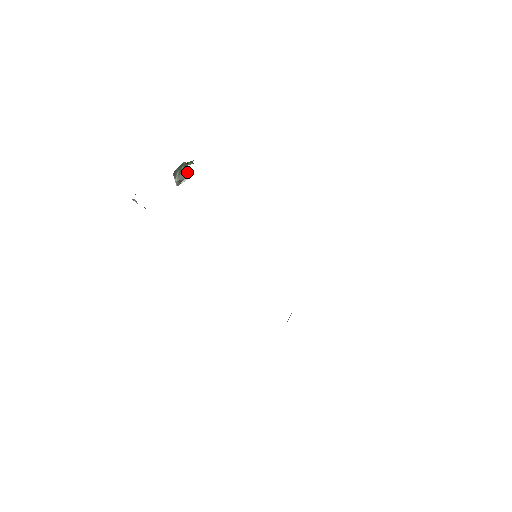
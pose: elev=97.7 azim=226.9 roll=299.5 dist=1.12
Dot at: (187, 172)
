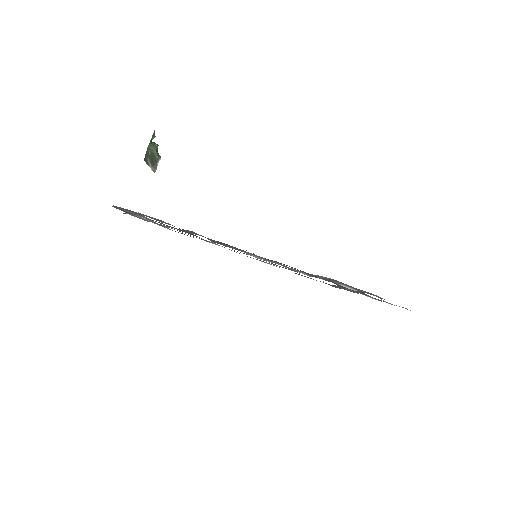
Dot at: (156, 155)
